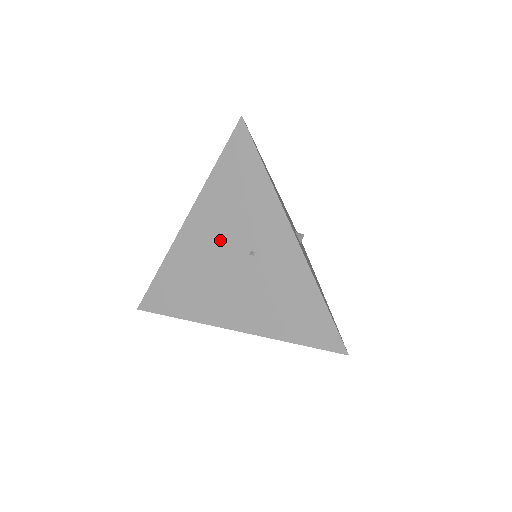
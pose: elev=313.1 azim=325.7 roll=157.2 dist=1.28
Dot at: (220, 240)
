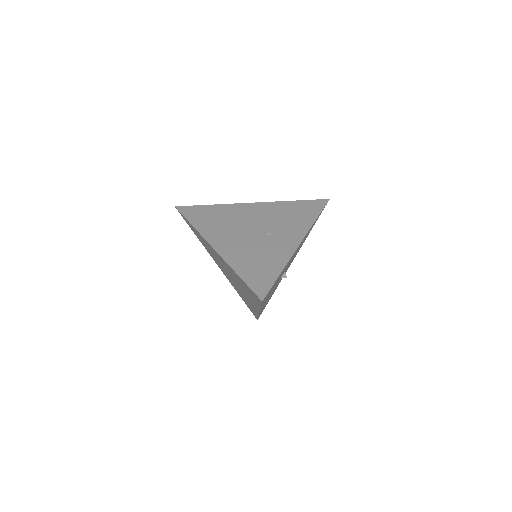
Dot at: (260, 219)
